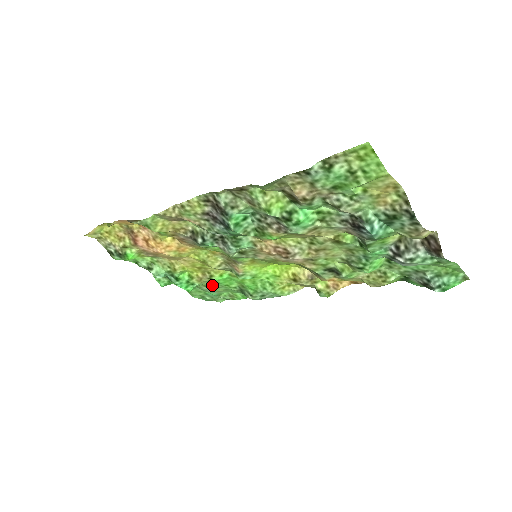
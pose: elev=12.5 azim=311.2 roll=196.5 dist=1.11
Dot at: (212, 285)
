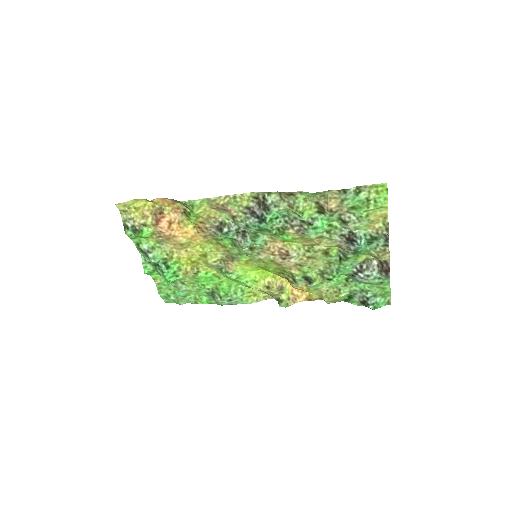
Dot at: (189, 283)
